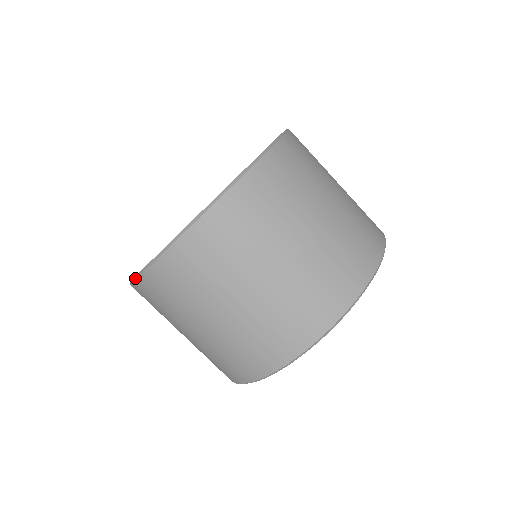
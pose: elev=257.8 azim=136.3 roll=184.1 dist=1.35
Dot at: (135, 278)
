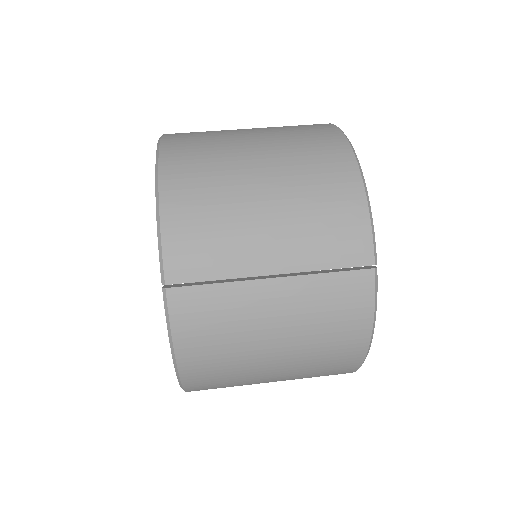
Dot at: (156, 166)
